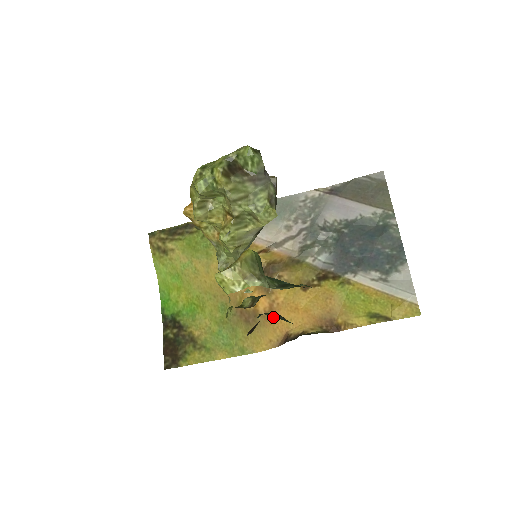
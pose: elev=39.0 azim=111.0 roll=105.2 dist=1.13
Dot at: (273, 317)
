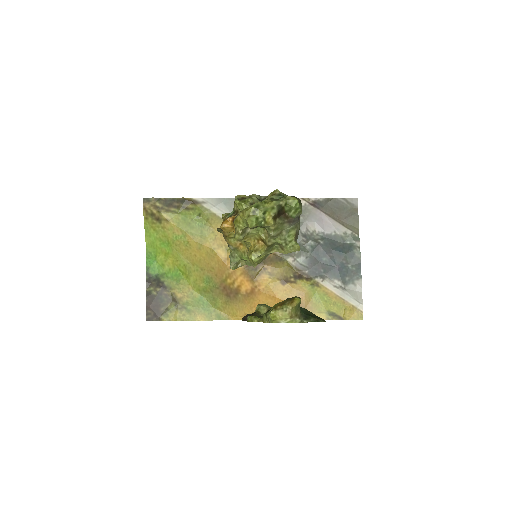
Dot at: (252, 298)
